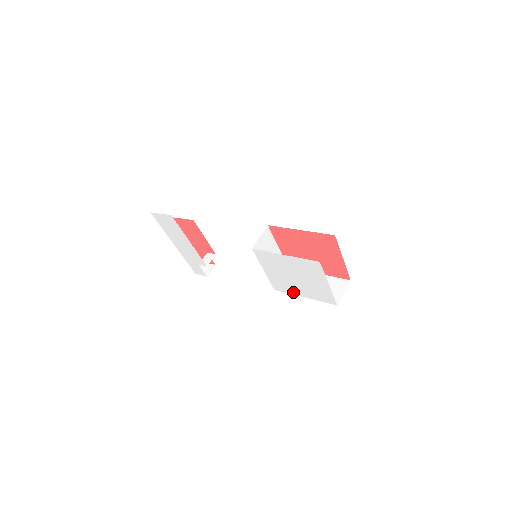
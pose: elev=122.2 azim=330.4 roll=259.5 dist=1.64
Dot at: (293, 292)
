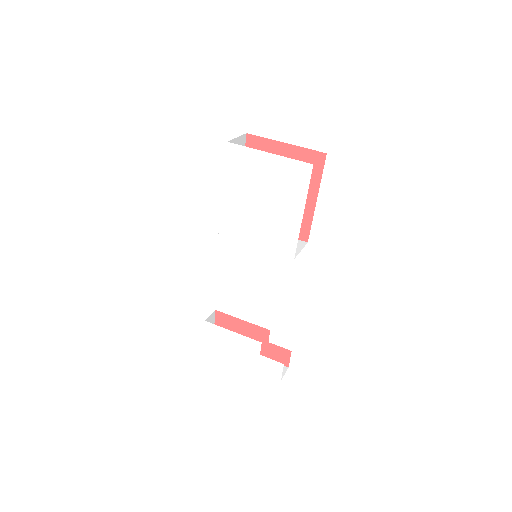
Dot at: (294, 228)
